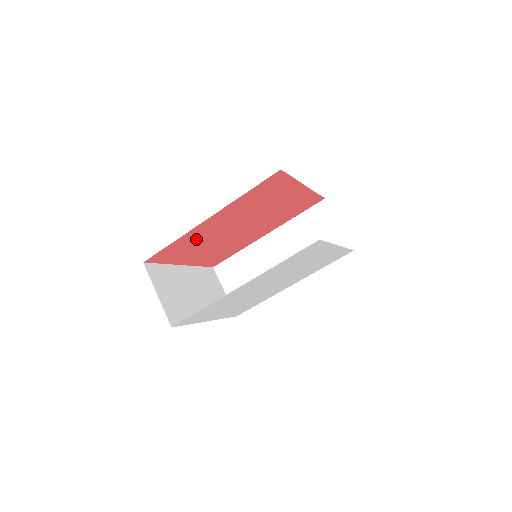
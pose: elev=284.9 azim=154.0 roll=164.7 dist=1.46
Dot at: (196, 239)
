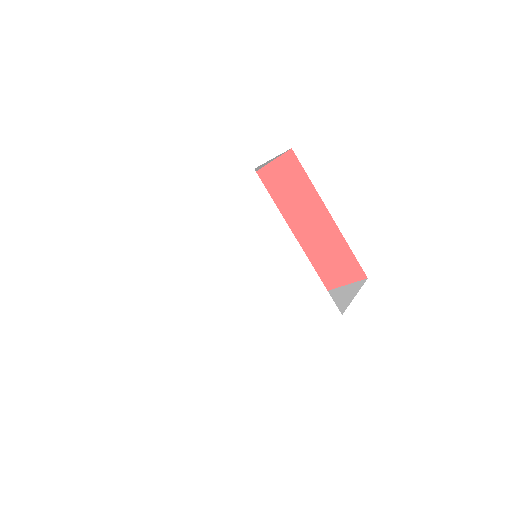
Dot at: occluded
